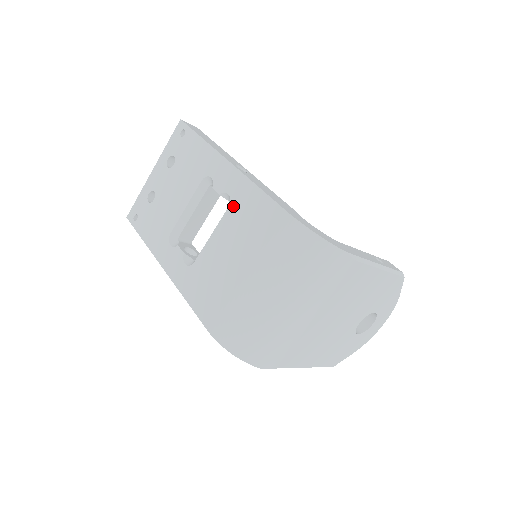
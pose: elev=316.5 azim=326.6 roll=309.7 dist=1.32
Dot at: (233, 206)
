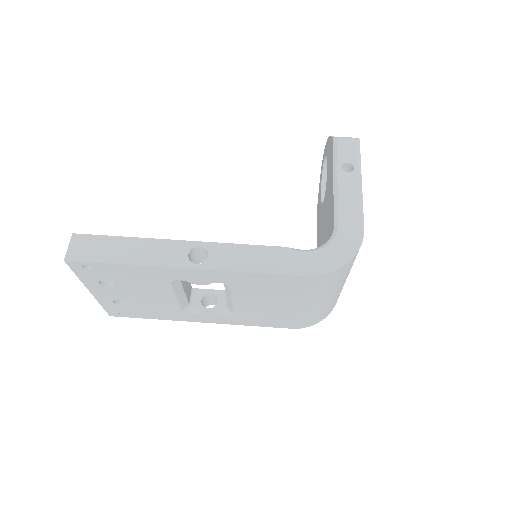
Dot at: (235, 287)
